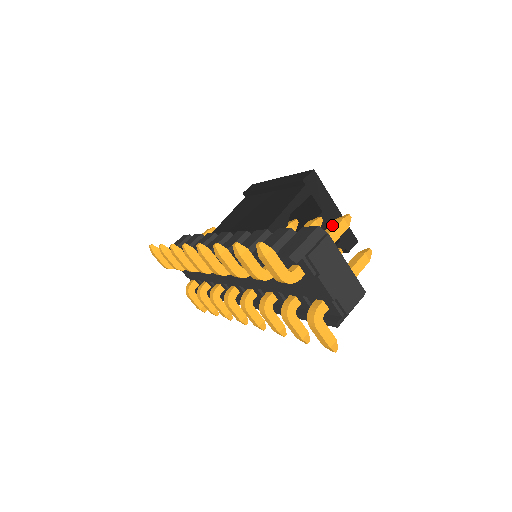
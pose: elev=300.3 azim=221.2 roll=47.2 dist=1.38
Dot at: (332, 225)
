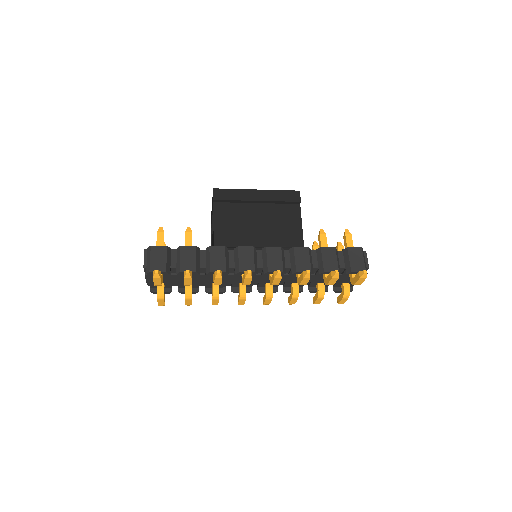
Dot at: (349, 240)
